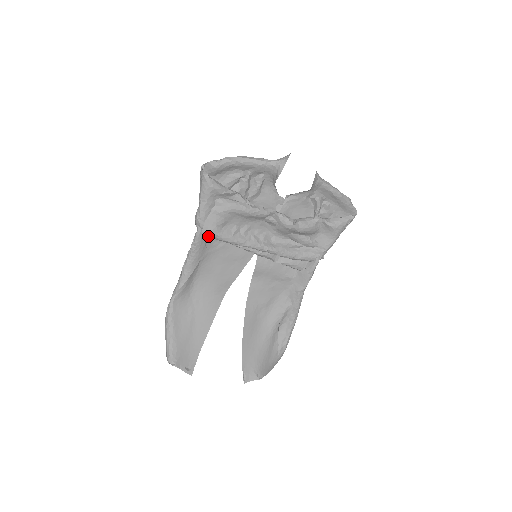
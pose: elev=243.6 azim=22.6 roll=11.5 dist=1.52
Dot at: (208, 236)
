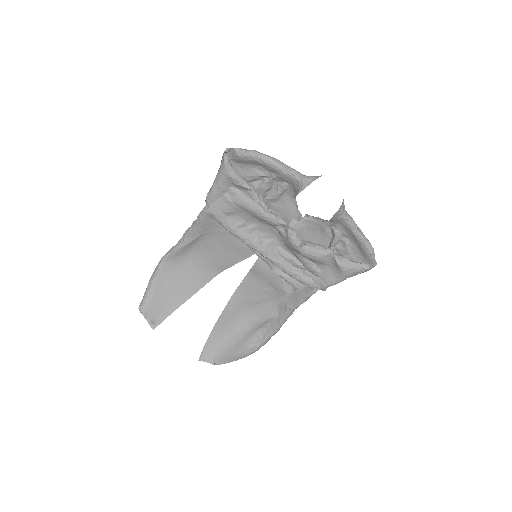
Dot at: (212, 217)
